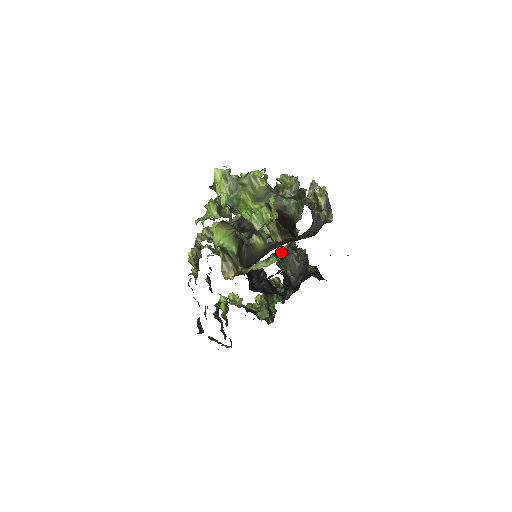
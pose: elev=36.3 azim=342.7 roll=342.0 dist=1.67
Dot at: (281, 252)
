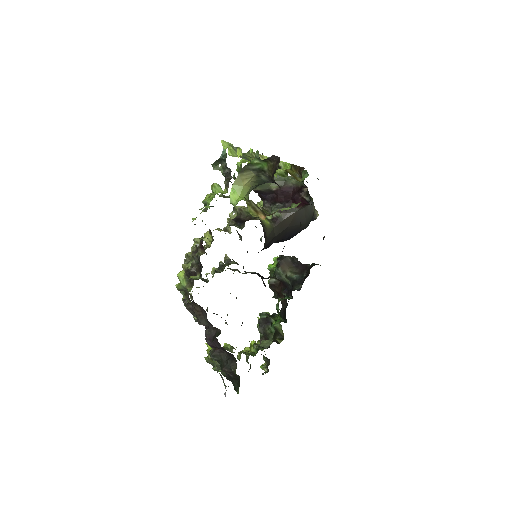
Dot at: (272, 268)
